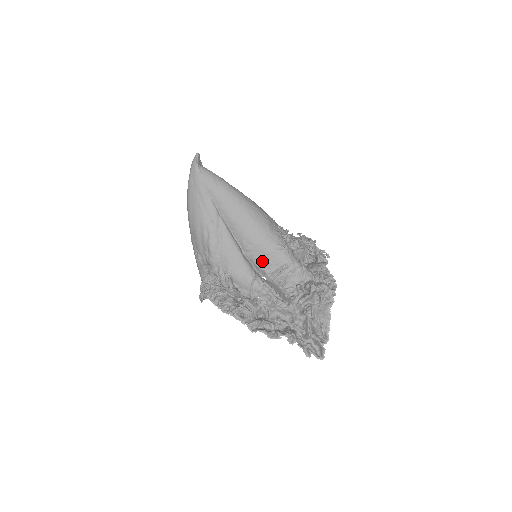
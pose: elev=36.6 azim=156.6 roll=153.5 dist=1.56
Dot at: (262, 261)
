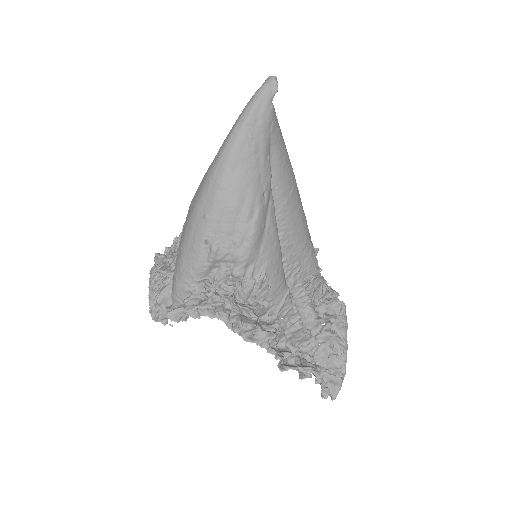
Dot at: (294, 265)
